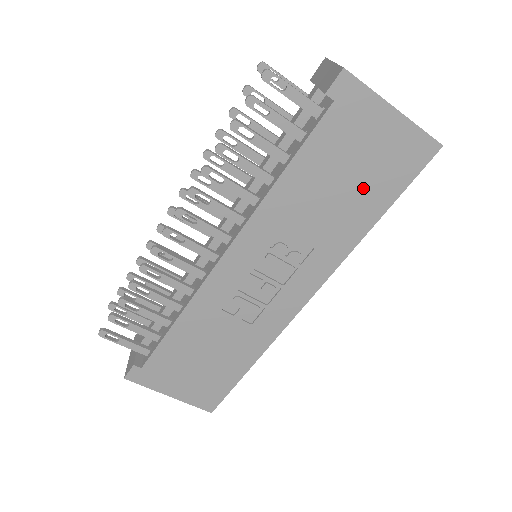
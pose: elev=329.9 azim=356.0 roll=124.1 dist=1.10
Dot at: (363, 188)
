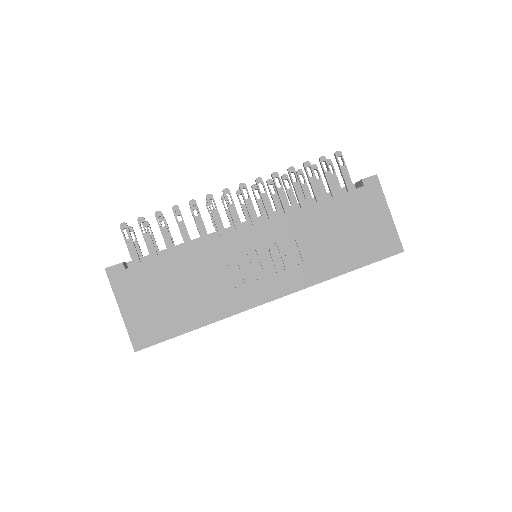
Dot at: (352, 245)
